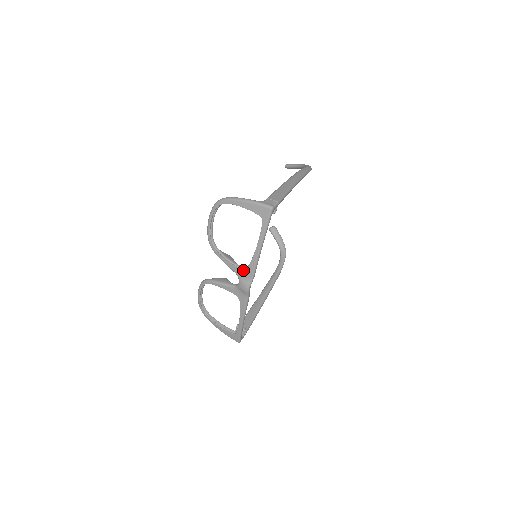
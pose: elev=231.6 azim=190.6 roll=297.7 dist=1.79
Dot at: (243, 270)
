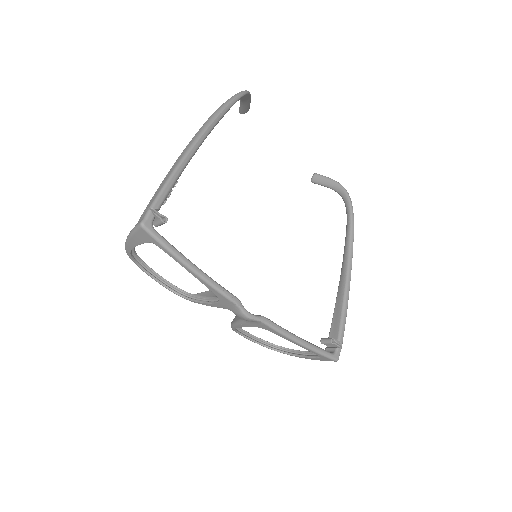
Dot at: (220, 302)
